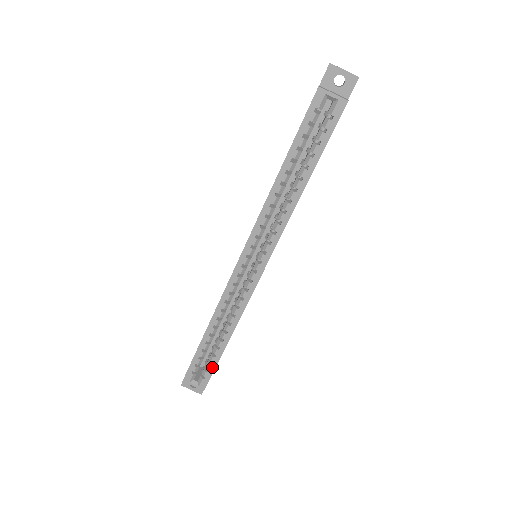
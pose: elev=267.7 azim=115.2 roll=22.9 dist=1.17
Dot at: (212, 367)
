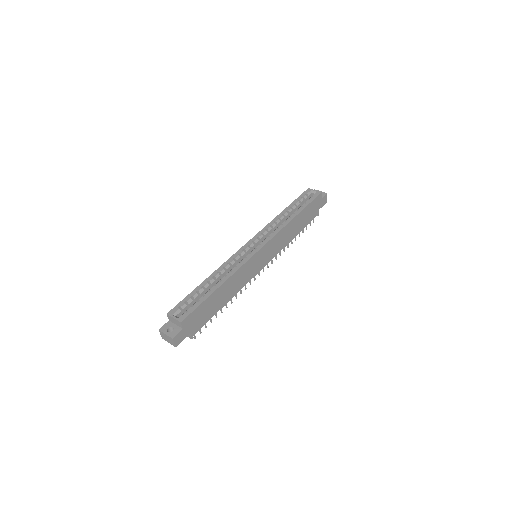
Dot at: (198, 304)
